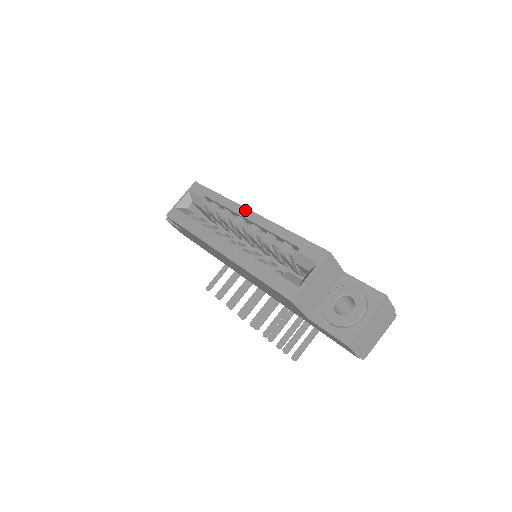
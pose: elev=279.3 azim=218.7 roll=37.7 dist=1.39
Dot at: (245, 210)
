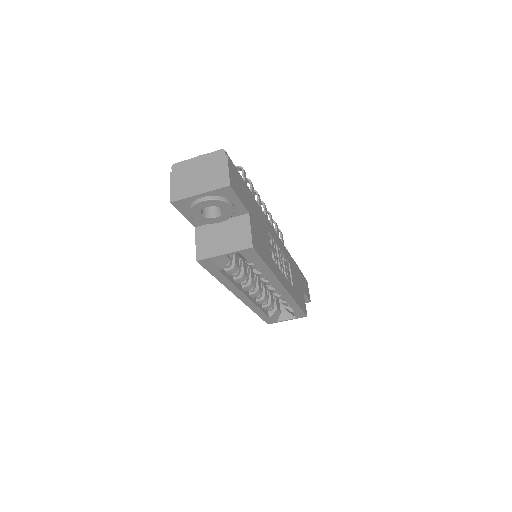
Dot at: (281, 287)
